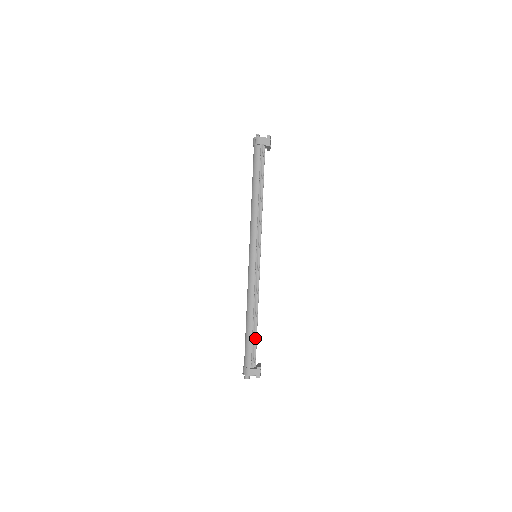
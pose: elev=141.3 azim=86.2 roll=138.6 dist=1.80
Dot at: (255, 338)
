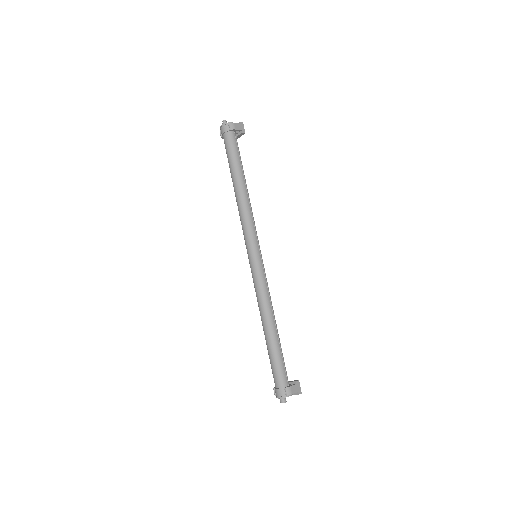
Dot at: occluded
